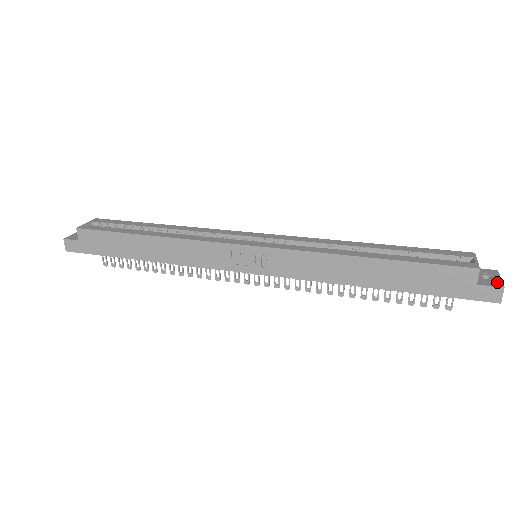
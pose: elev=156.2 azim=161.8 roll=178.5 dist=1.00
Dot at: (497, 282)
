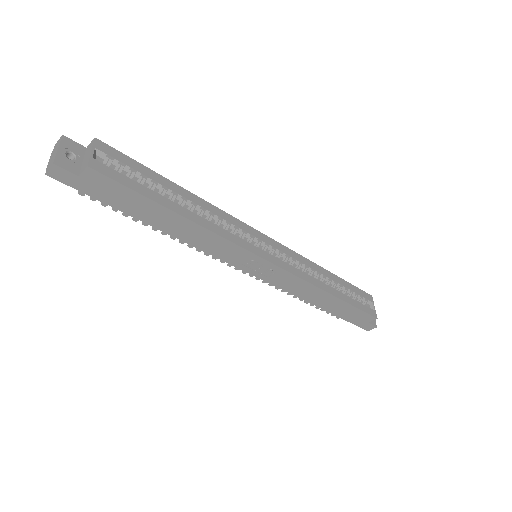
Dot at: (374, 321)
